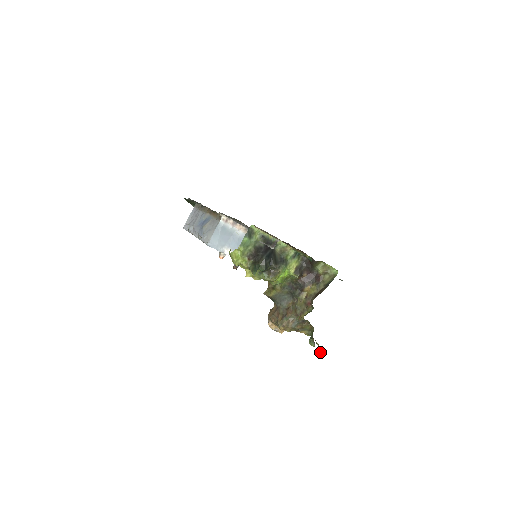
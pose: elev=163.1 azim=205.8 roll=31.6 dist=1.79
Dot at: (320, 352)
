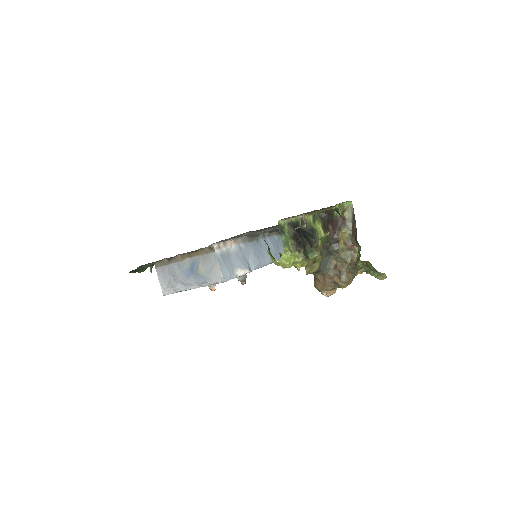
Dot at: (380, 276)
